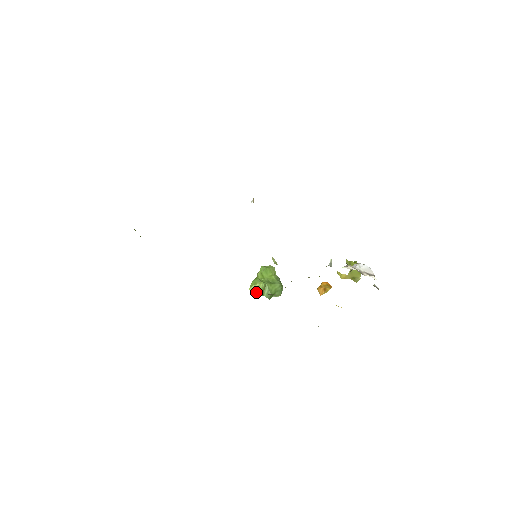
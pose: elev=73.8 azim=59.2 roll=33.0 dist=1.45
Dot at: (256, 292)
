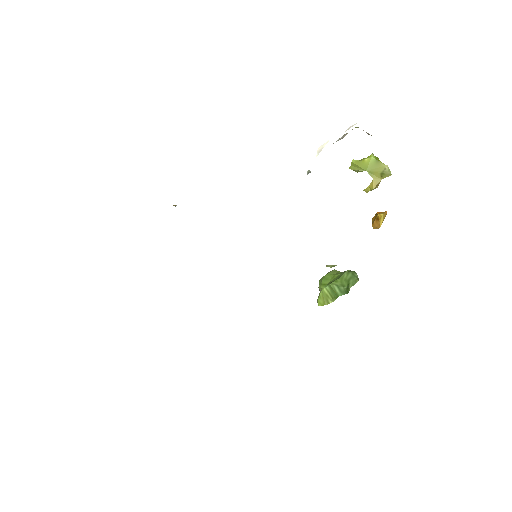
Dot at: (326, 301)
